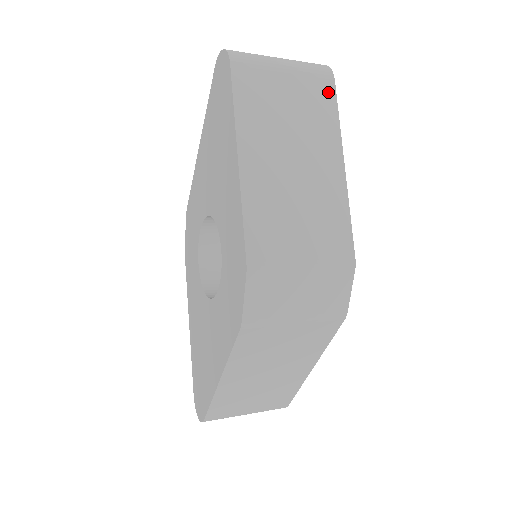
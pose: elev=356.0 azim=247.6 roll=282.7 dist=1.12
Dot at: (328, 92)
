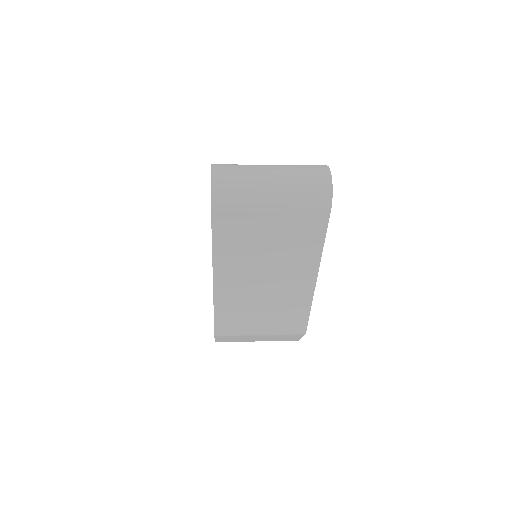
Dot at: (318, 223)
